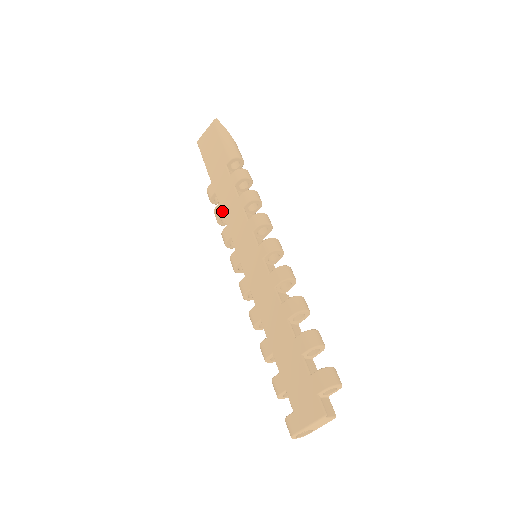
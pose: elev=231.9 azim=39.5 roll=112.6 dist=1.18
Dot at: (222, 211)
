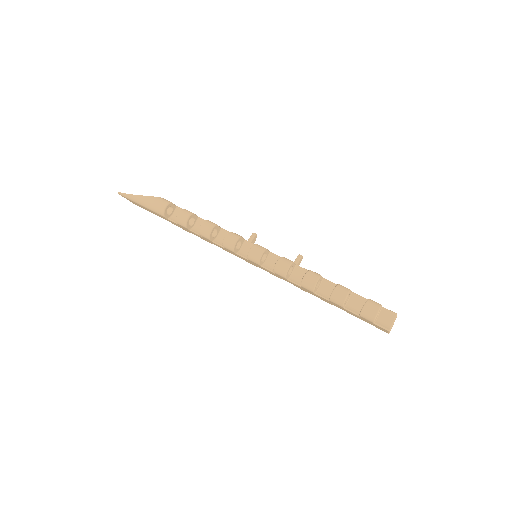
Dot at: (207, 241)
